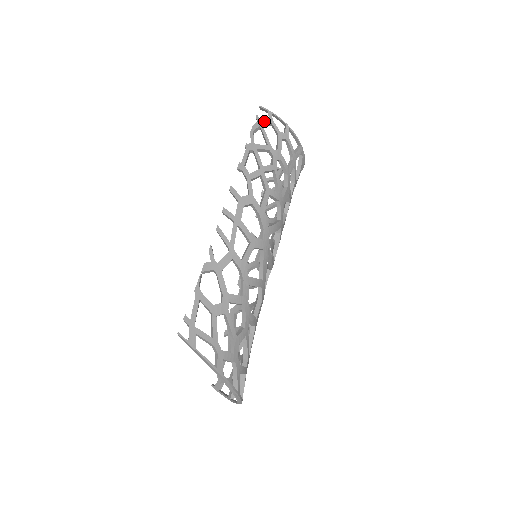
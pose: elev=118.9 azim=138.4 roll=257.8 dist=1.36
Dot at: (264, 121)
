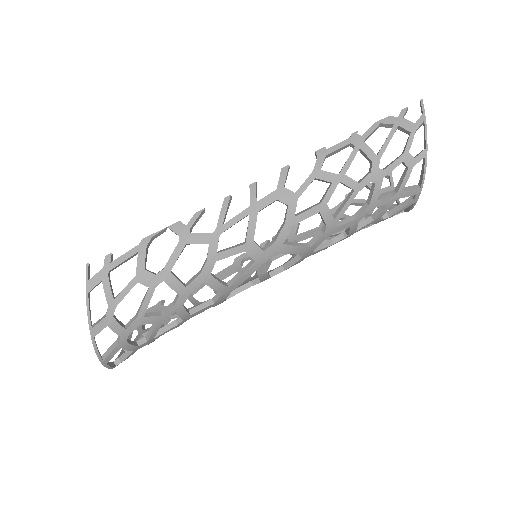
Dot at: (405, 122)
